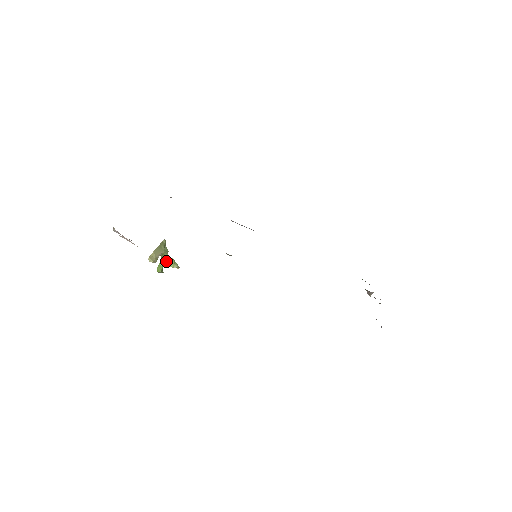
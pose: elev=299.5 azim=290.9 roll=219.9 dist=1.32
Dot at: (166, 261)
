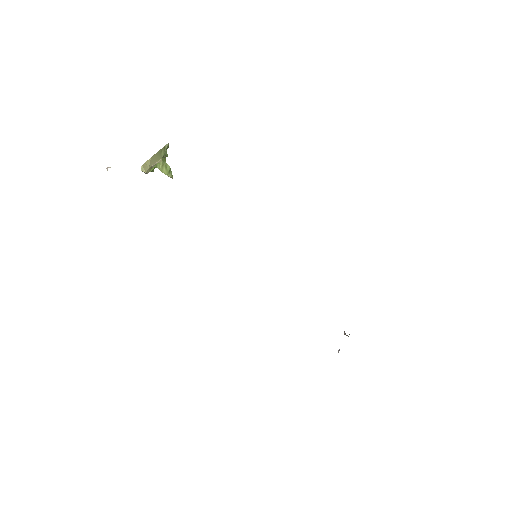
Dot at: (161, 165)
